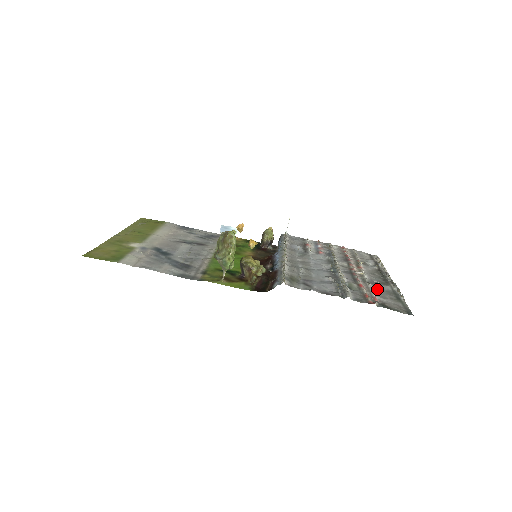
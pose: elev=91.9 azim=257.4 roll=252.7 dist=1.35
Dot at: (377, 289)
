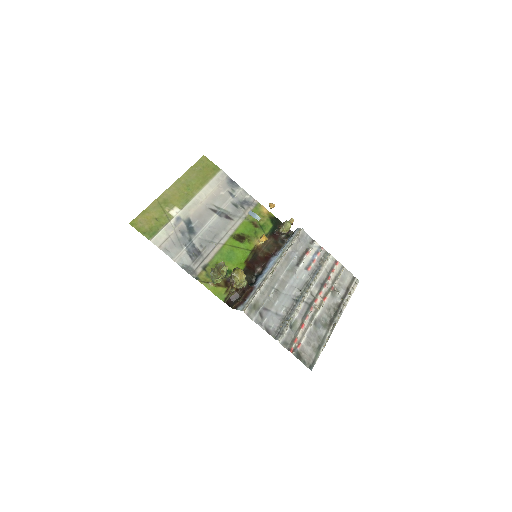
Dot at: (313, 332)
